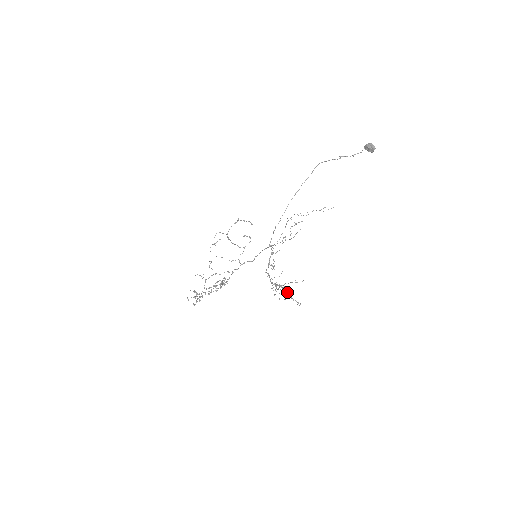
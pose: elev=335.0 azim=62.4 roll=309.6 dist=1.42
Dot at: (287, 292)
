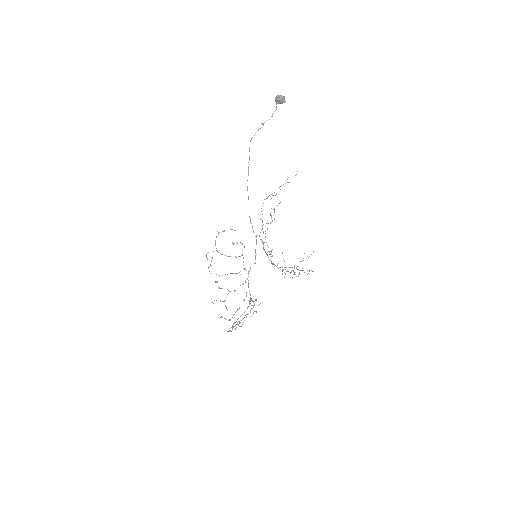
Dot at: (298, 269)
